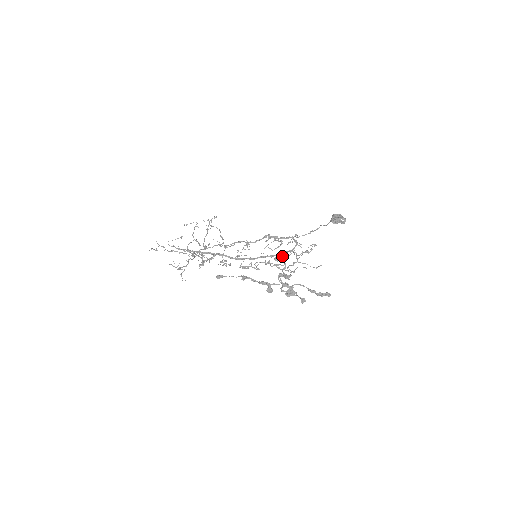
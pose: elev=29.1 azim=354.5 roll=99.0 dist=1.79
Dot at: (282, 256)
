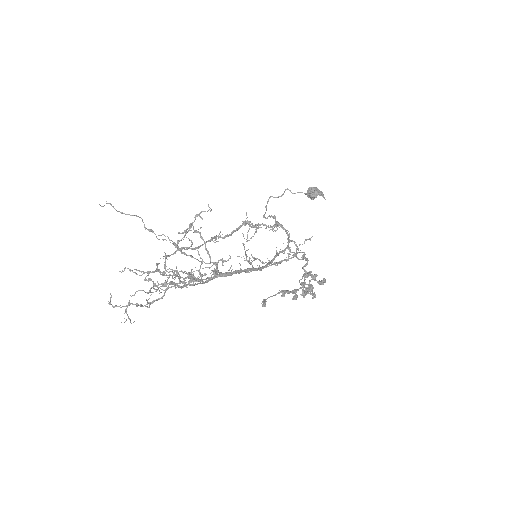
Dot at: (290, 250)
